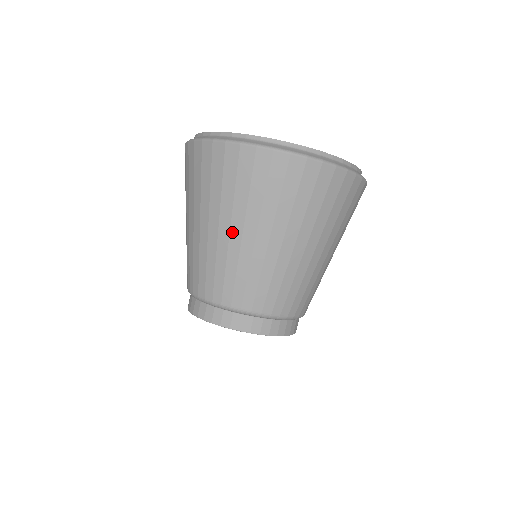
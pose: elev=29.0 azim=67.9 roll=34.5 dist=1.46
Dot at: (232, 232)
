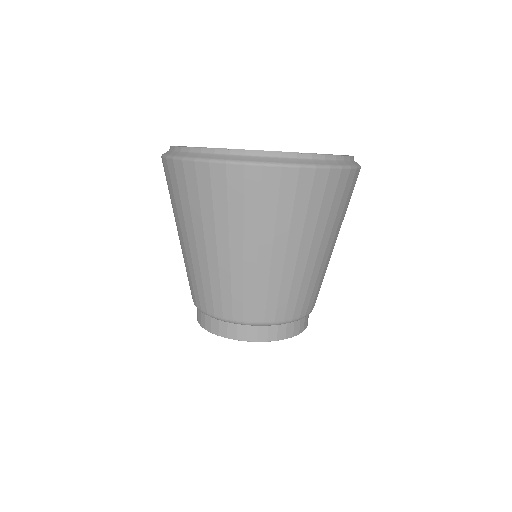
Dot at: (208, 248)
